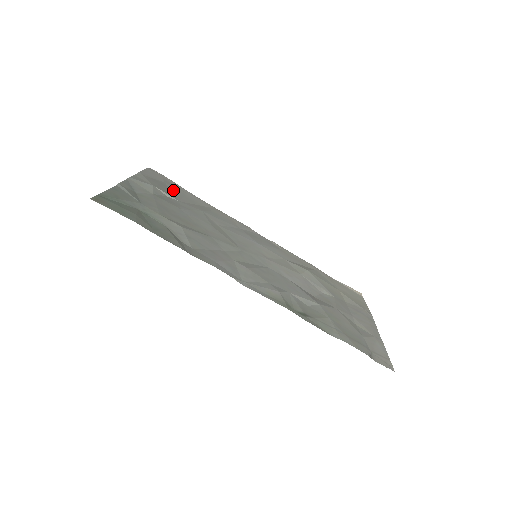
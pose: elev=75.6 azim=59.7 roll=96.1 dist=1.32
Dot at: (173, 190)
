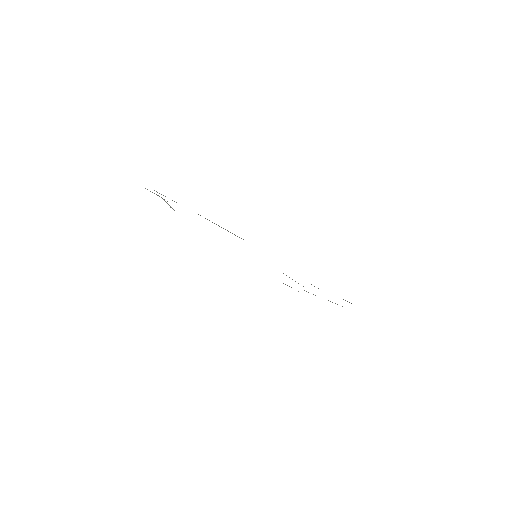
Dot at: occluded
